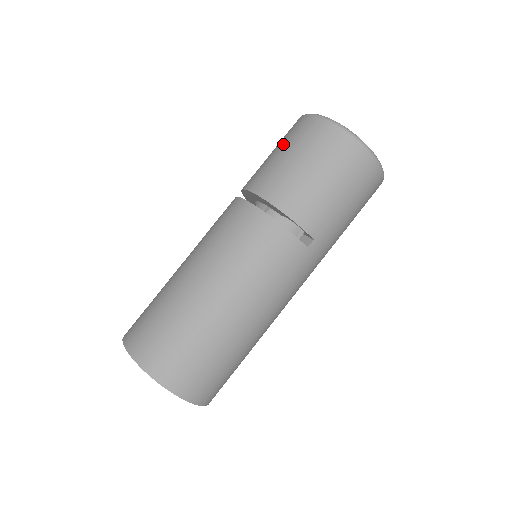
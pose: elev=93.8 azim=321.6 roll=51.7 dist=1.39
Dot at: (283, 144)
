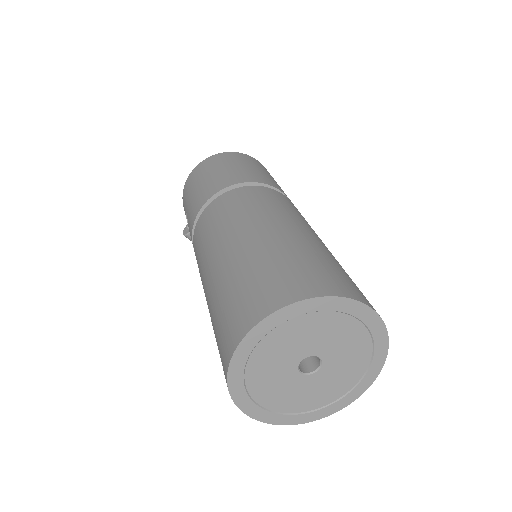
Dot at: (195, 184)
